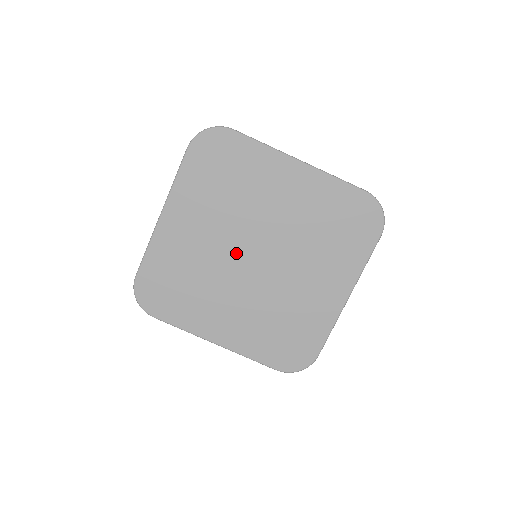
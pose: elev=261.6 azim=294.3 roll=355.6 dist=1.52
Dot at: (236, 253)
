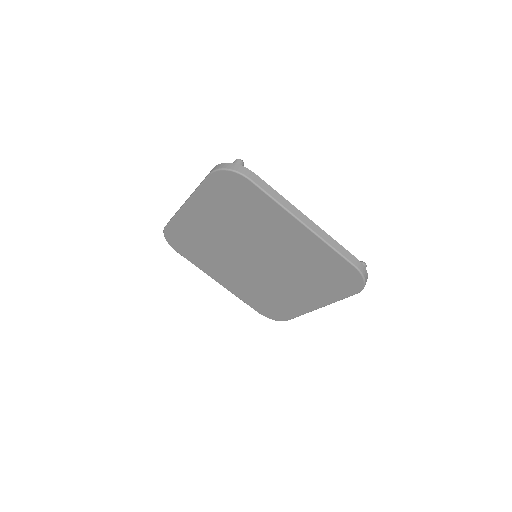
Dot at: (240, 250)
